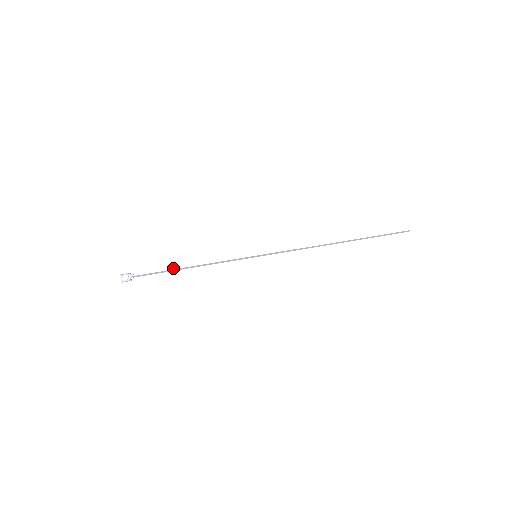
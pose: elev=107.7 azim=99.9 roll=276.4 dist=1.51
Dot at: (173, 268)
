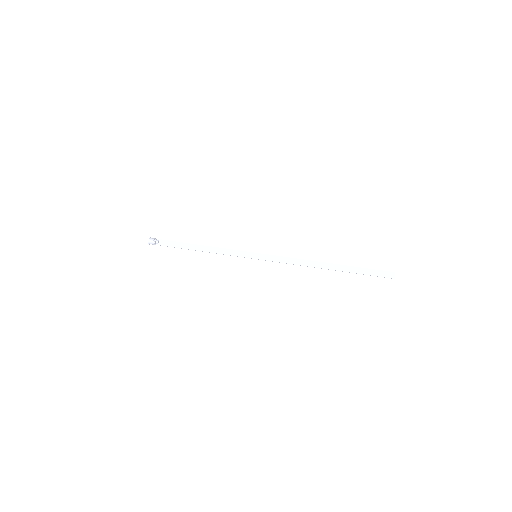
Dot at: (190, 244)
